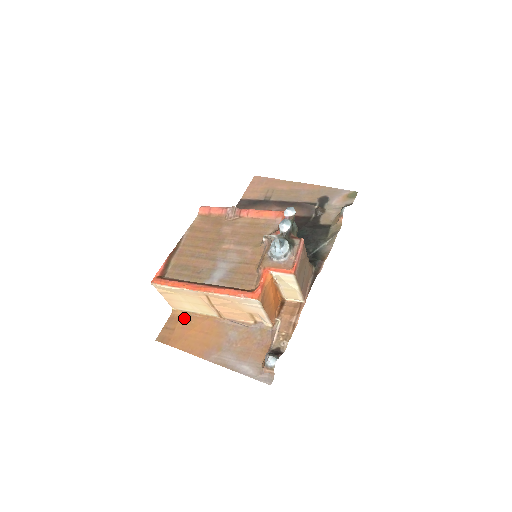
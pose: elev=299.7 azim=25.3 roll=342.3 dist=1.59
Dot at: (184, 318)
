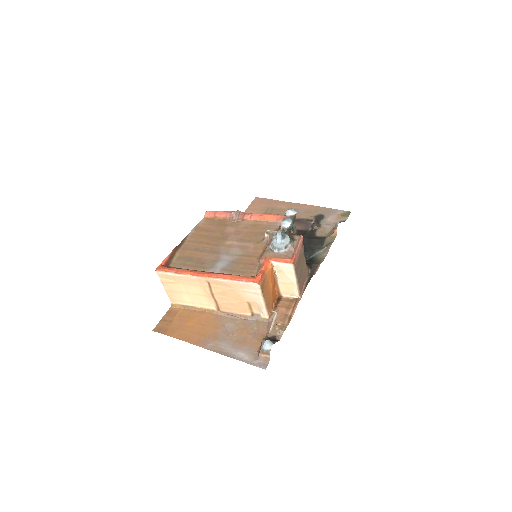
Dot at: (182, 312)
